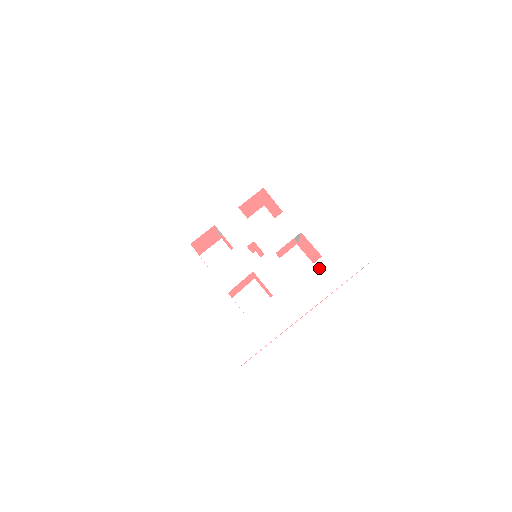
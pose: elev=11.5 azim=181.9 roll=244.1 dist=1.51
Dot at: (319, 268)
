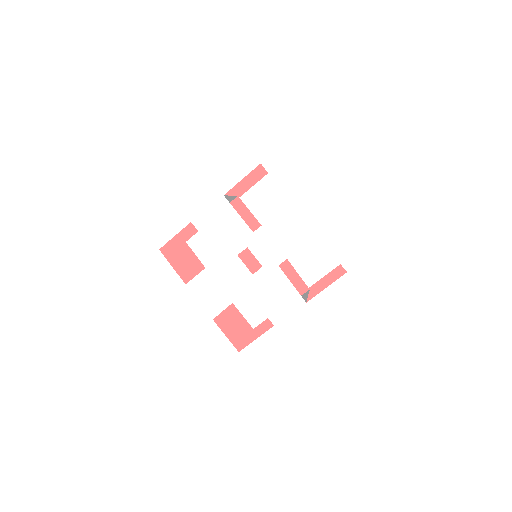
Dot at: (342, 289)
